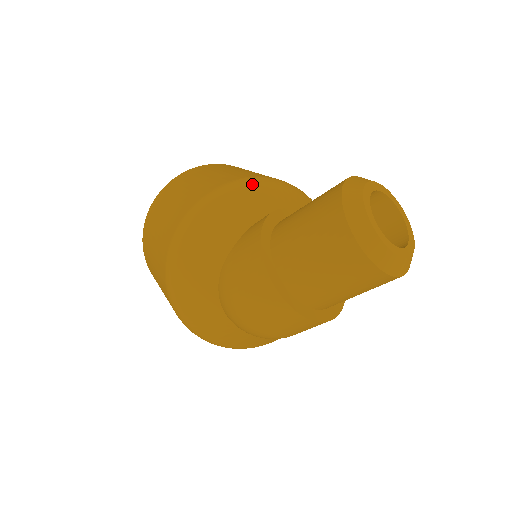
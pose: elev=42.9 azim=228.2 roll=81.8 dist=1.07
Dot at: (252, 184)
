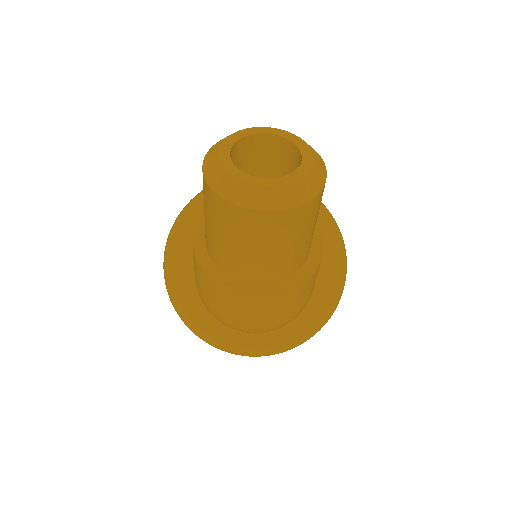
Dot at: (202, 195)
